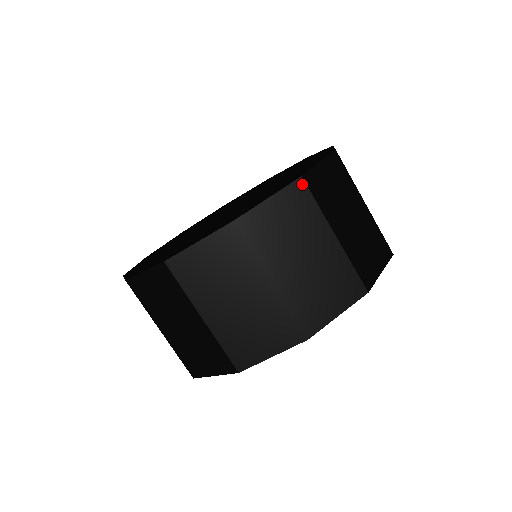
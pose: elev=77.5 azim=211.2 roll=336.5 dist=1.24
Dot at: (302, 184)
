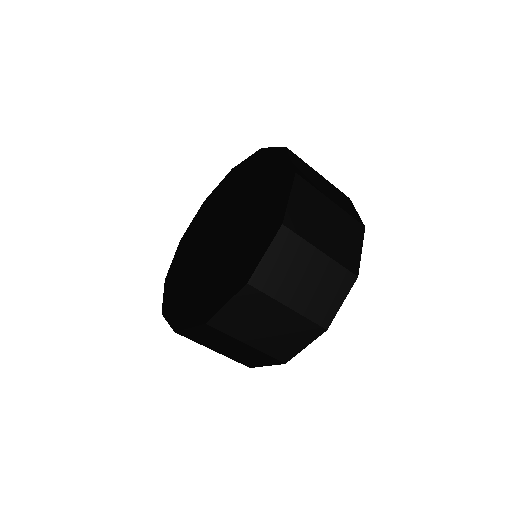
Dot at: (208, 326)
